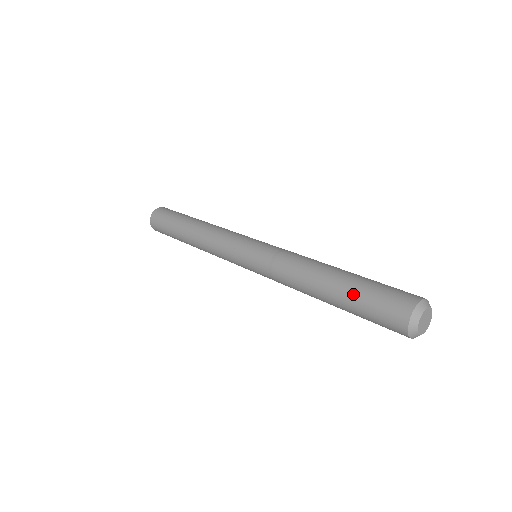
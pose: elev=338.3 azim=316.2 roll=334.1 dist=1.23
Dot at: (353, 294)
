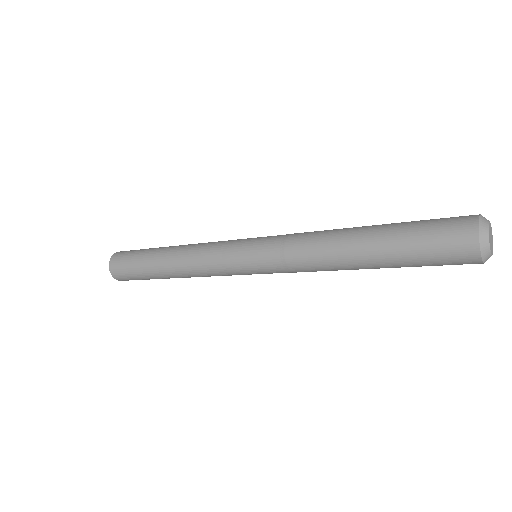
Dot at: (399, 226)
